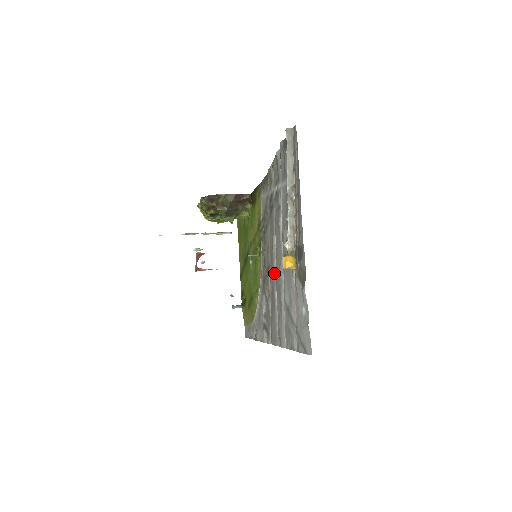
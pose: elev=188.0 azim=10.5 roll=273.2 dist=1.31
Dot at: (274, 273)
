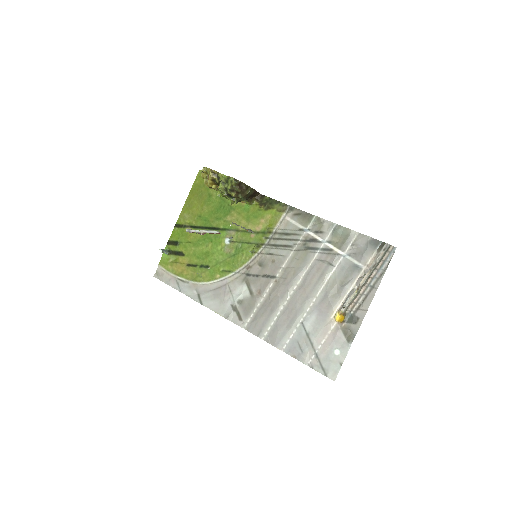
Dot at: (288, 292)
